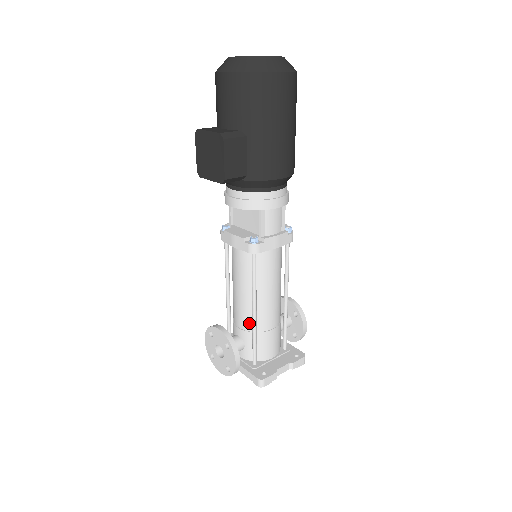
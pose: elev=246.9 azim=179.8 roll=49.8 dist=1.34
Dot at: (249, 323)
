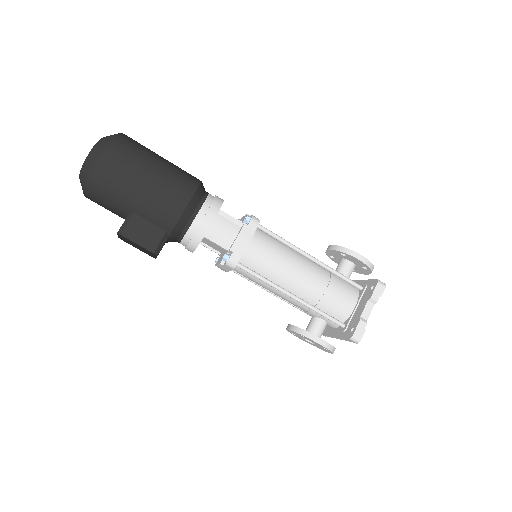
Dot at: occluded
